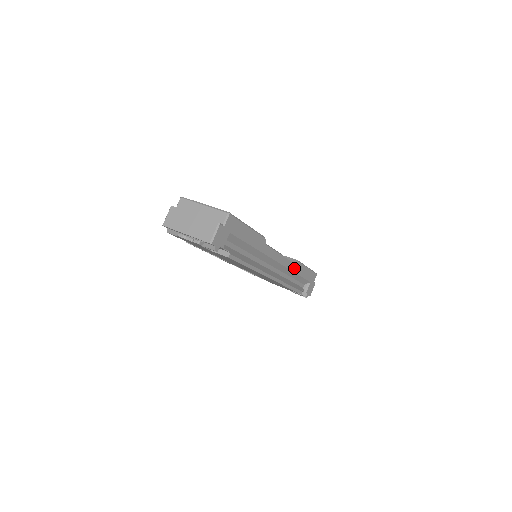
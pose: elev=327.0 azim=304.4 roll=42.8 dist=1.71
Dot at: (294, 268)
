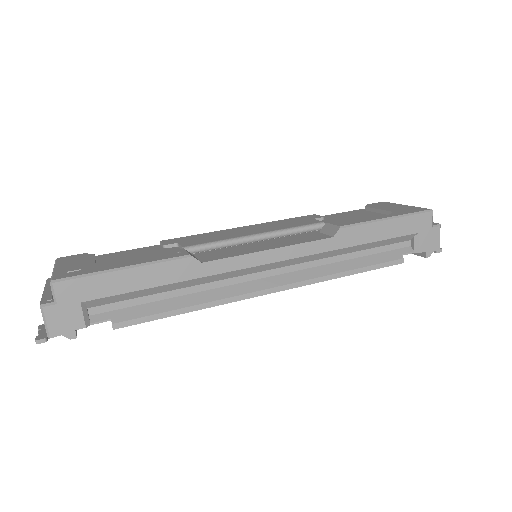
Dot at: (336, 243)
